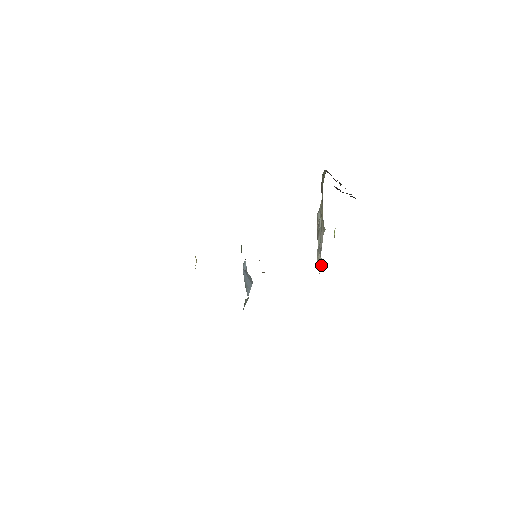
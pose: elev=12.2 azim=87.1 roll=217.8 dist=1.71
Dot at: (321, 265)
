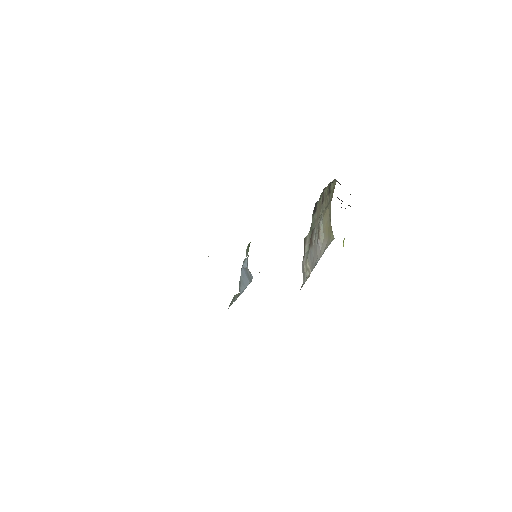
Dot at: (309, 272)
